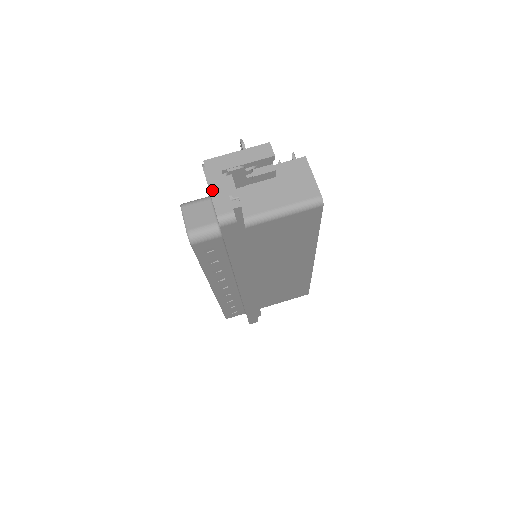
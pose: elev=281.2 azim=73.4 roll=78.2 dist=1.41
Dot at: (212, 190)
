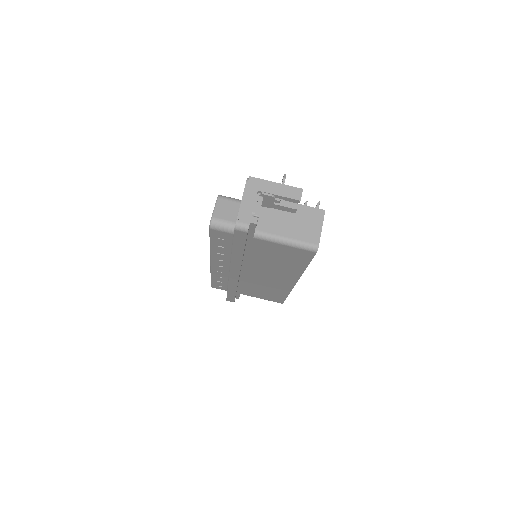
Dot at: (243, 201)
